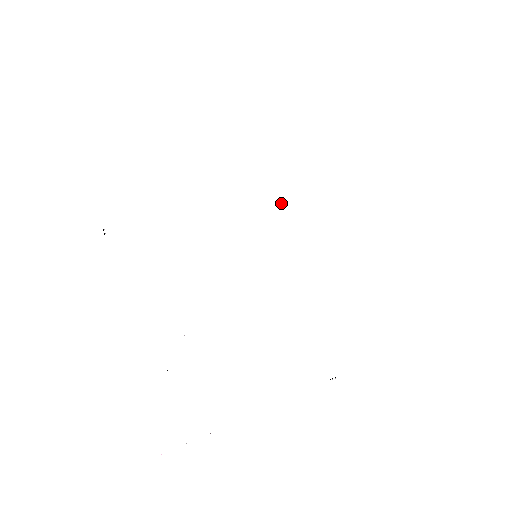
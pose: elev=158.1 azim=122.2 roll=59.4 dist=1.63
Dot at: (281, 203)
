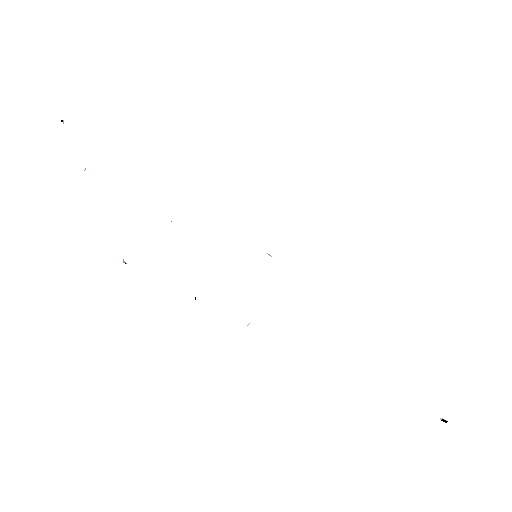
Dot at: (269, 255)
